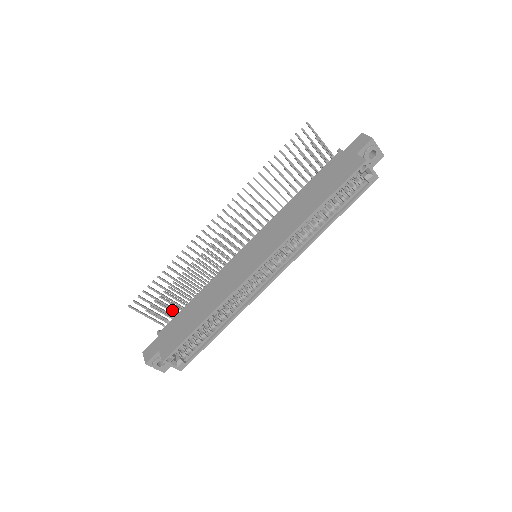
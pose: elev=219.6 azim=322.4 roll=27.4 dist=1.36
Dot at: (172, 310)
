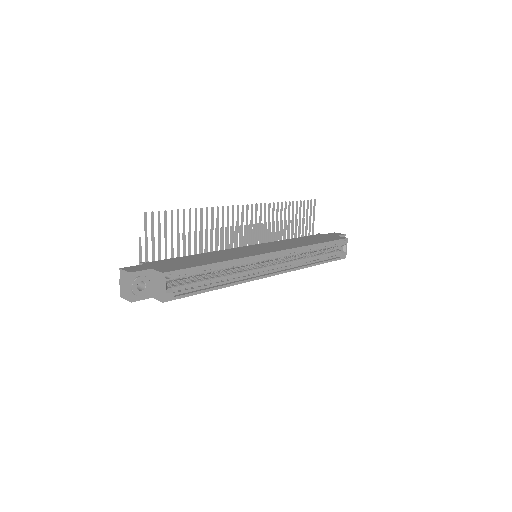
Dot at: occluded
